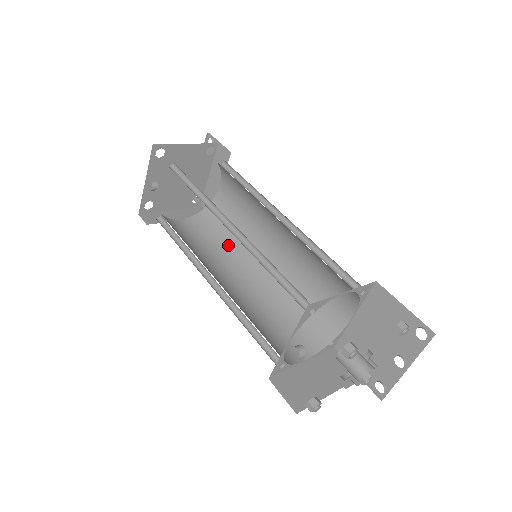
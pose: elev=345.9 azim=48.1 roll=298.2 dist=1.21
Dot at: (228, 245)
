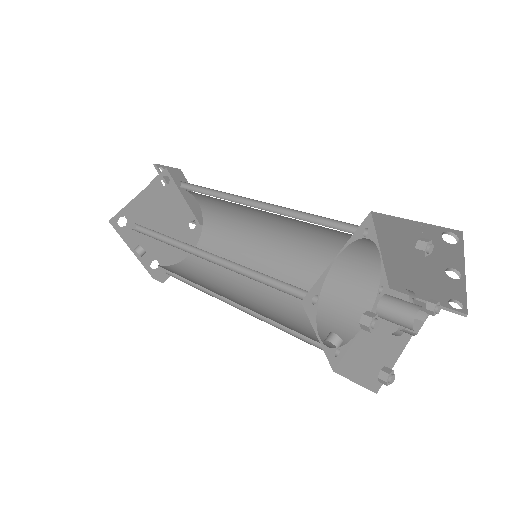
Dot at: (239, 251)
